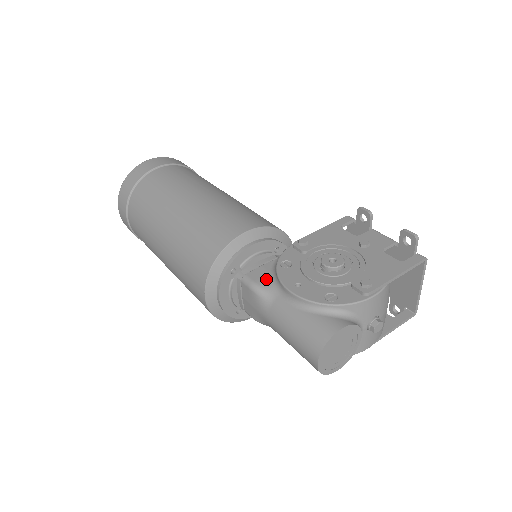
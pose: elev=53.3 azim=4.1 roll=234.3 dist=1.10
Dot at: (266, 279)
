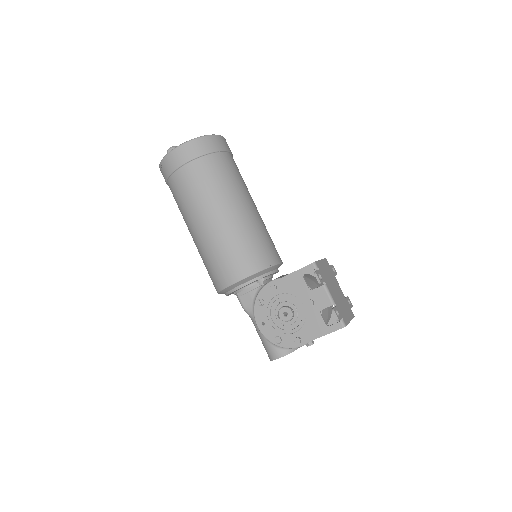
Dot at: (249, 306)
